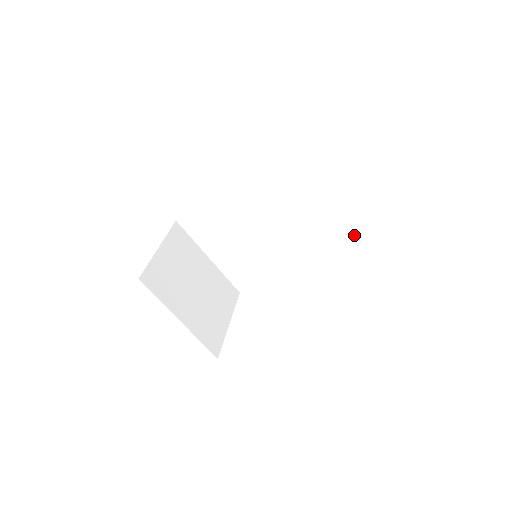
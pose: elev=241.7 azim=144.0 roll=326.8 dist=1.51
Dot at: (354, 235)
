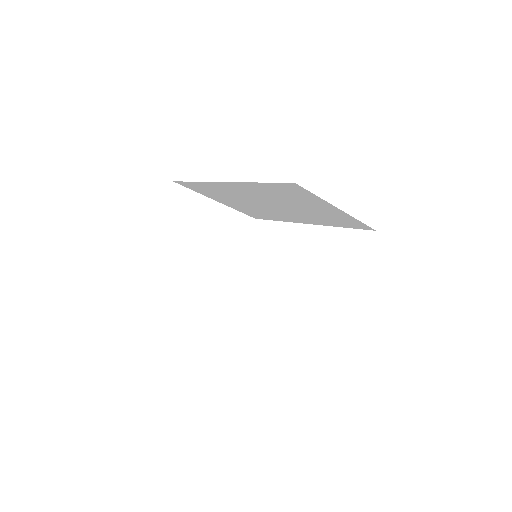
Dot at: (370, 228)
